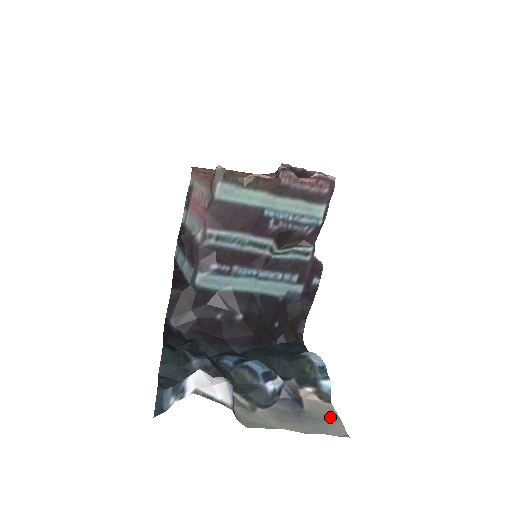
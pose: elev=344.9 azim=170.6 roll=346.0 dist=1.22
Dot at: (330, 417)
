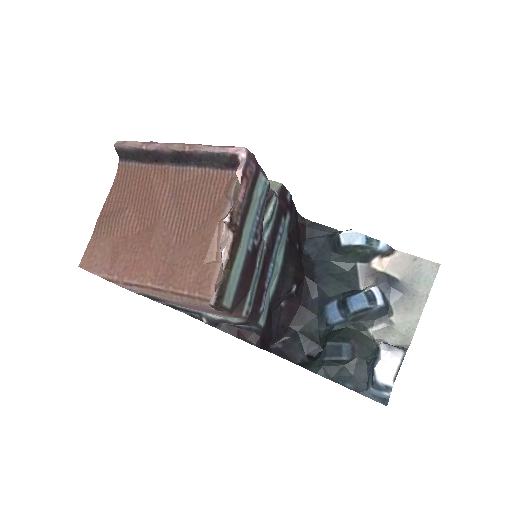
Dot at: (414, 264)
